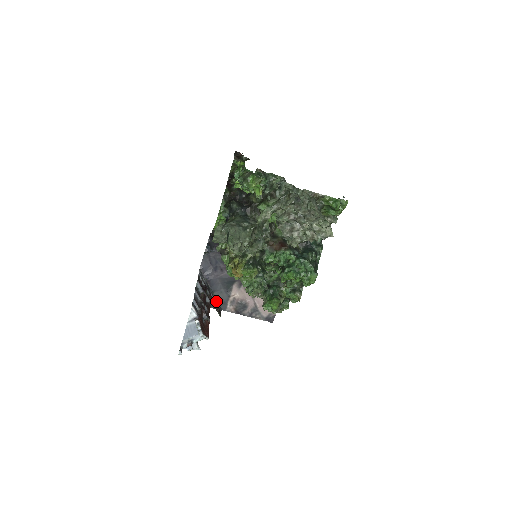
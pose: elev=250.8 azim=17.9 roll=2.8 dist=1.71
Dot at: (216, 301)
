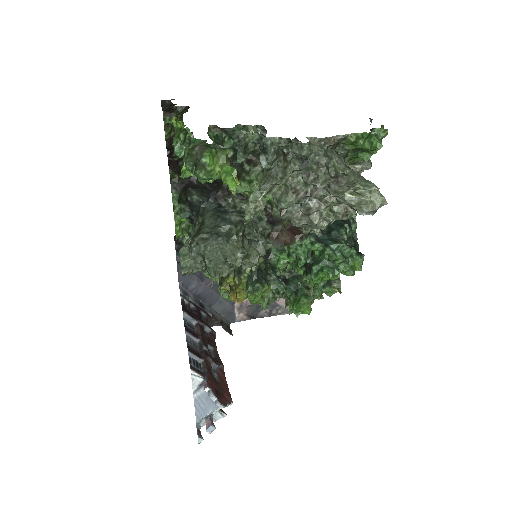
Dot at: (218, 316)
